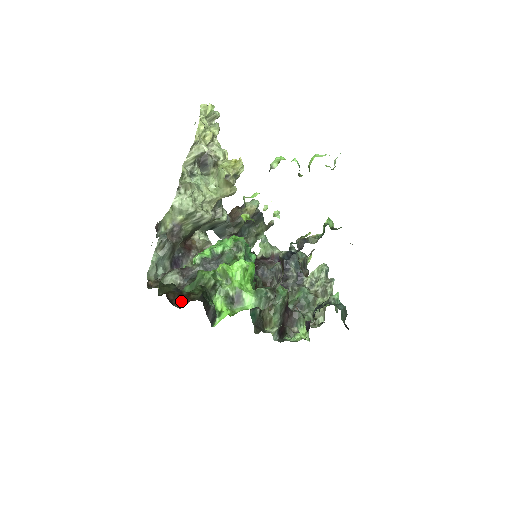
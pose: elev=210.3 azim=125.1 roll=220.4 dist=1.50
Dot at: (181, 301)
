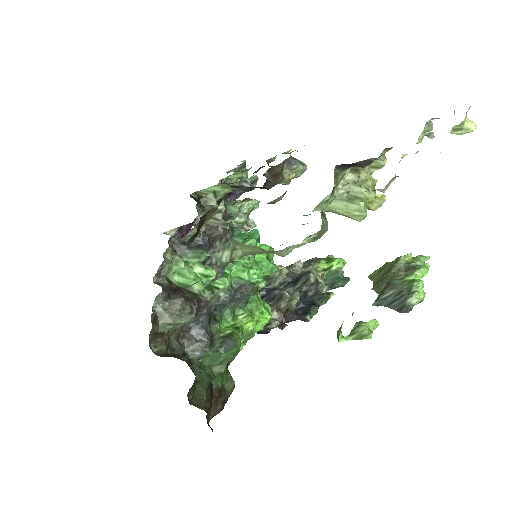
Dot at: (210, 406)
